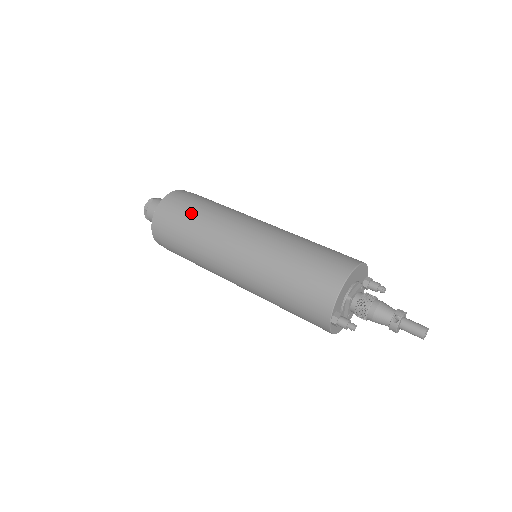
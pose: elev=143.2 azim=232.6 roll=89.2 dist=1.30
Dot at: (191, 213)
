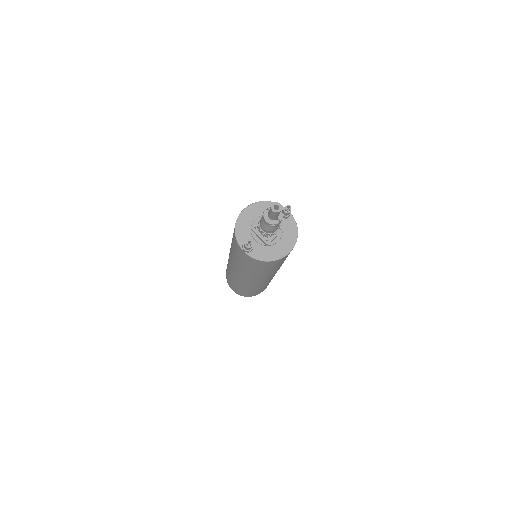
Dot at: occluded
